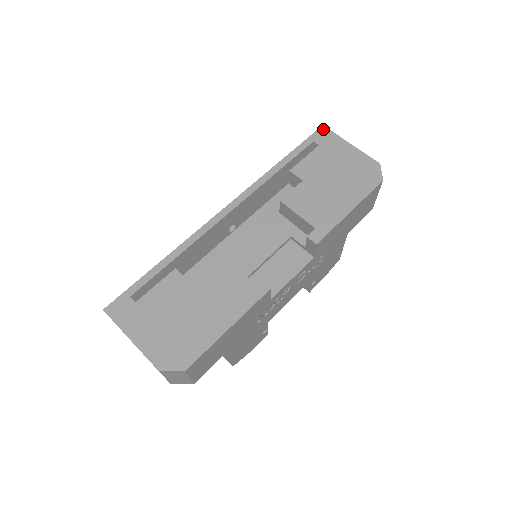
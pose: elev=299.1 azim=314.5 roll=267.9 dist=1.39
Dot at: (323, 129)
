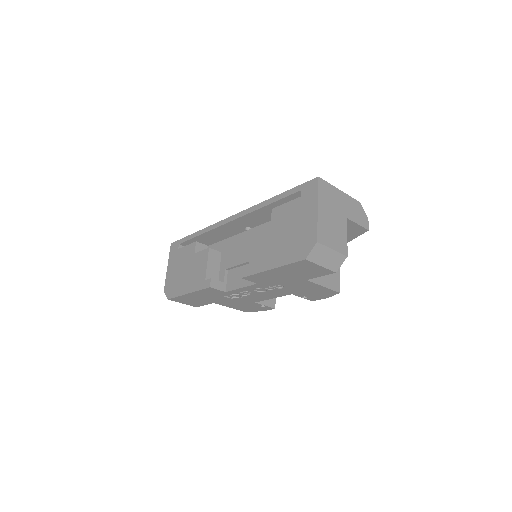
Dot at: (315, 181)
